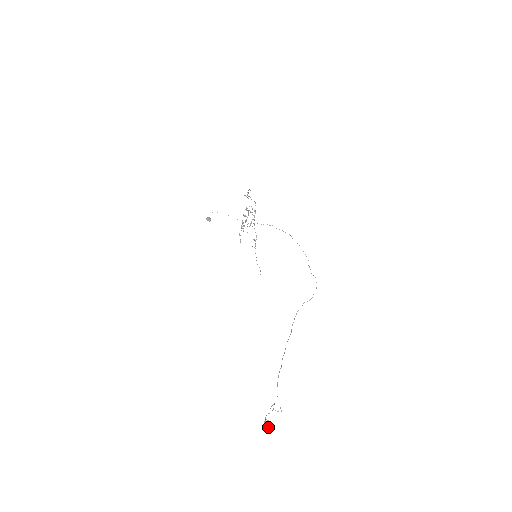
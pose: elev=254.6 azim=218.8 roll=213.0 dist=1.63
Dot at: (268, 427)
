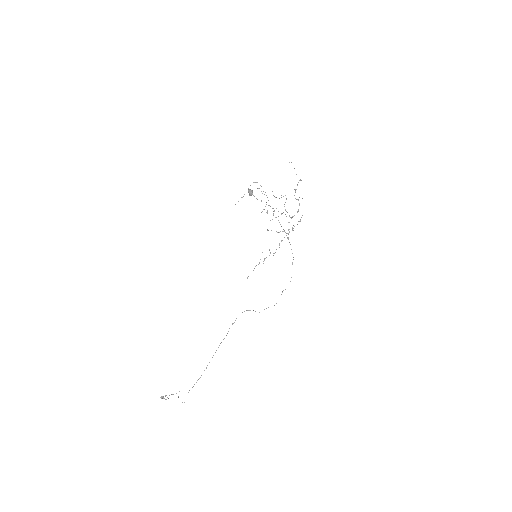
Dot at: (162, 397)
